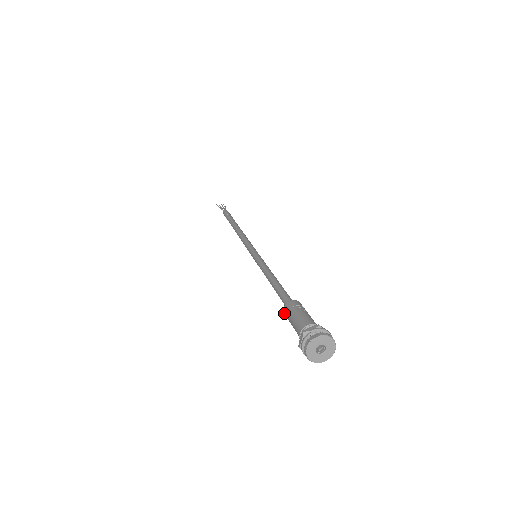
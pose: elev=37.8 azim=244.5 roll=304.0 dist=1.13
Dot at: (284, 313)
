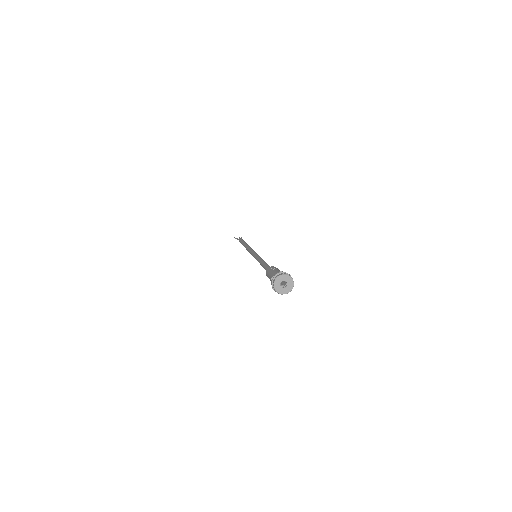
Dot at: occluded
